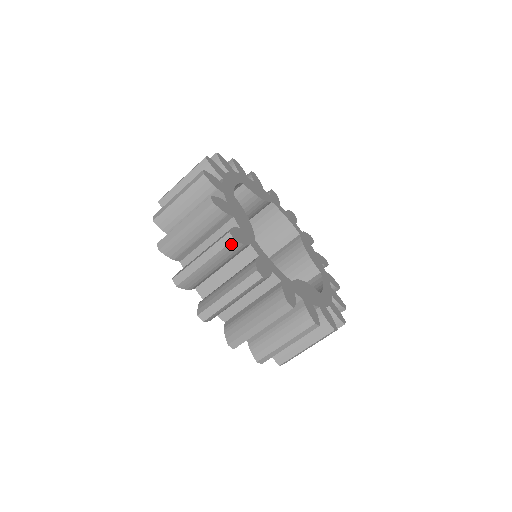
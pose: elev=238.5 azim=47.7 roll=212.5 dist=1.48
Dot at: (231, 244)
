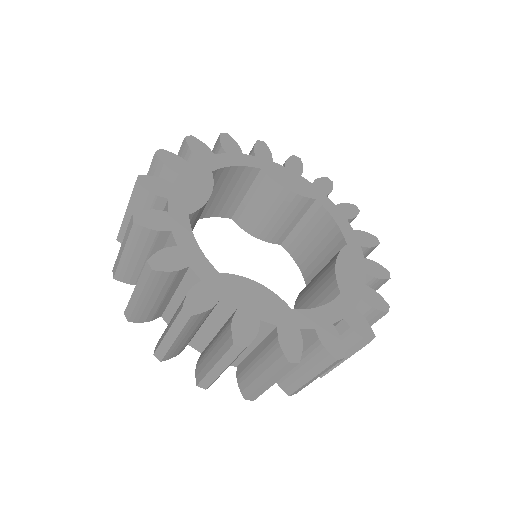
Dot at: (296, 364)
